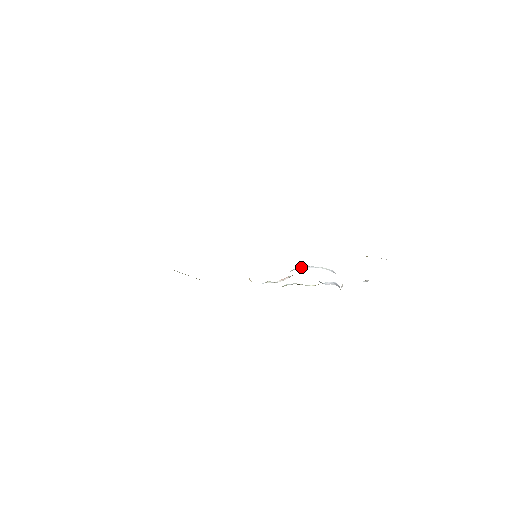
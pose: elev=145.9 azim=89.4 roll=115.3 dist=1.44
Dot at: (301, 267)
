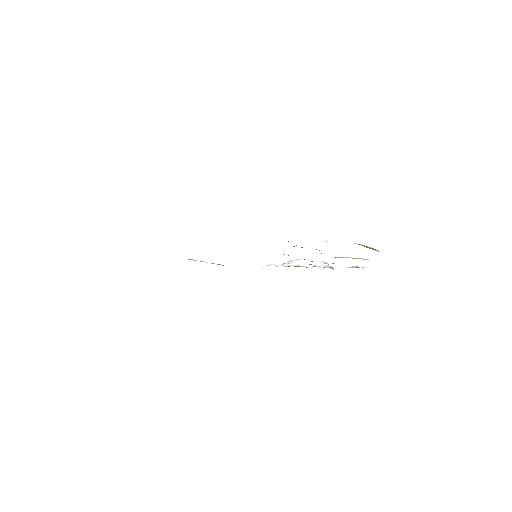
Dot at: (296, 260)
